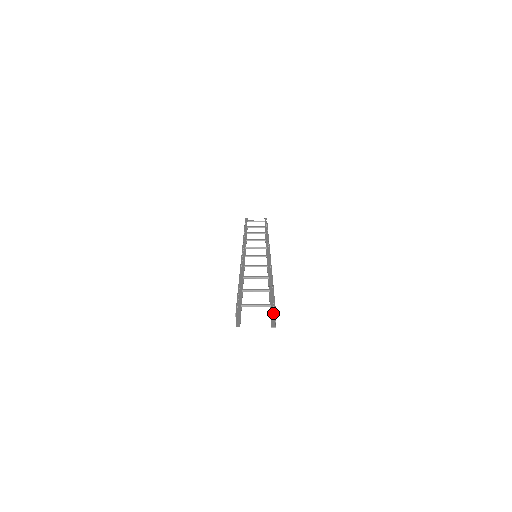
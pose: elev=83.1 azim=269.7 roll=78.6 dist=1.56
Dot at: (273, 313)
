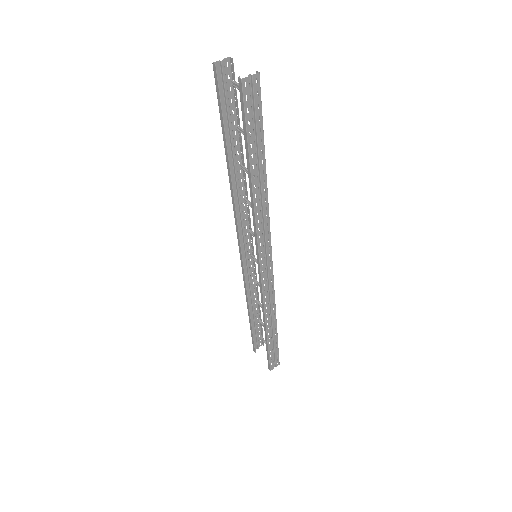
Dot at: (252, 91)
